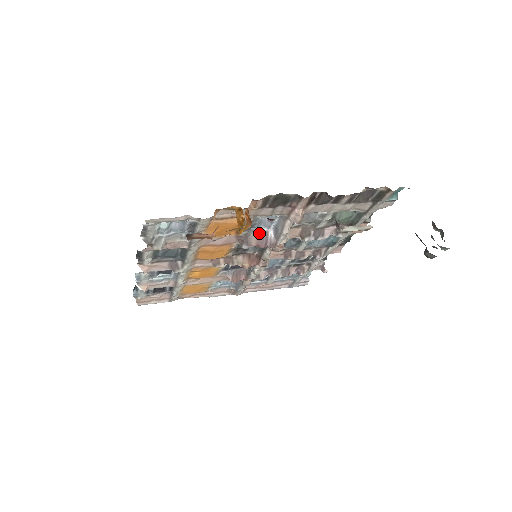
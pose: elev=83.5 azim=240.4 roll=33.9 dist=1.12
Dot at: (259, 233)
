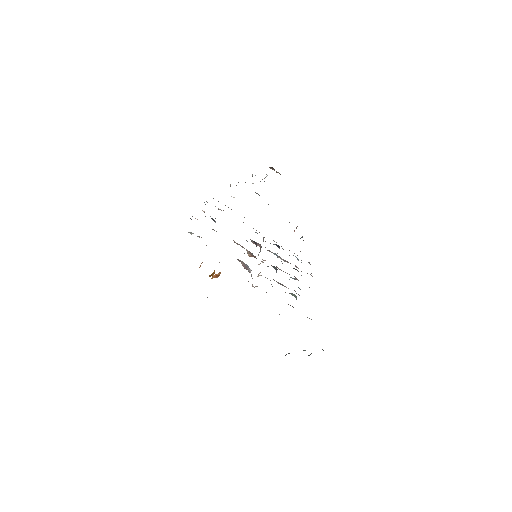
Dot at: occluded
